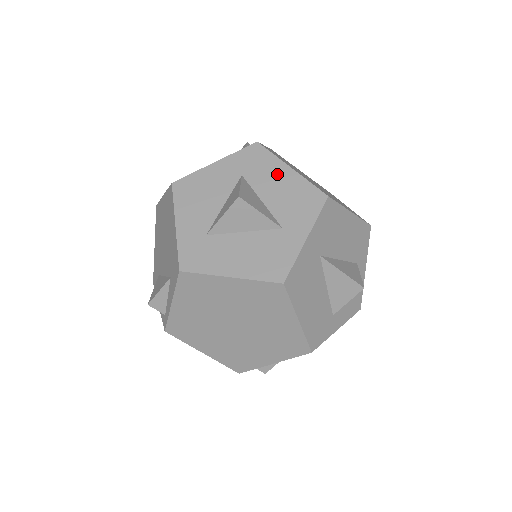
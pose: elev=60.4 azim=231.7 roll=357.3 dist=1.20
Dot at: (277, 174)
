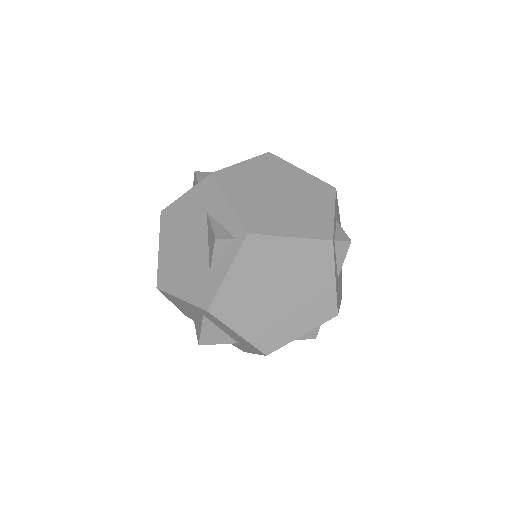
Dot at: (228, 330)
